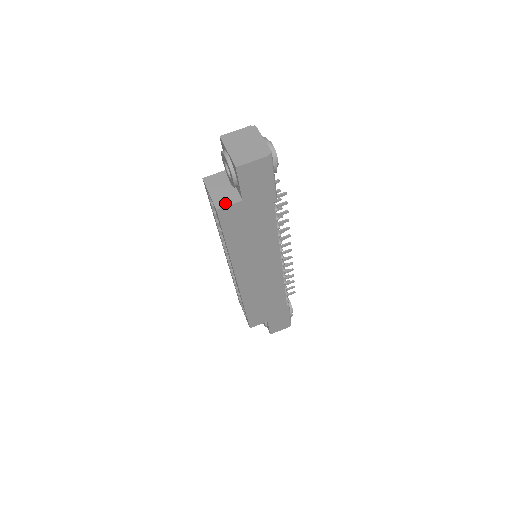
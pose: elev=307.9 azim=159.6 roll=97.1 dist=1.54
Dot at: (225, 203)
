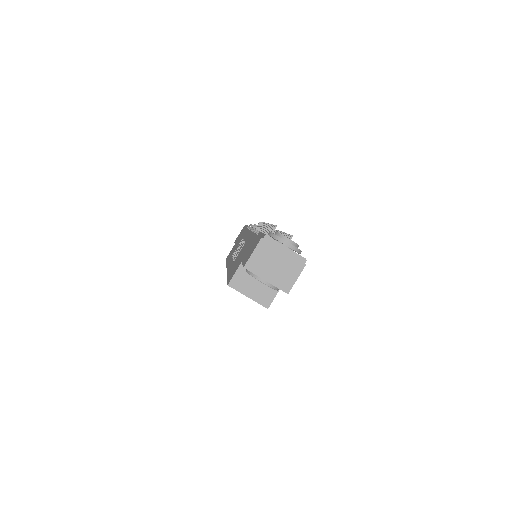
Dot at: (270, 298)
